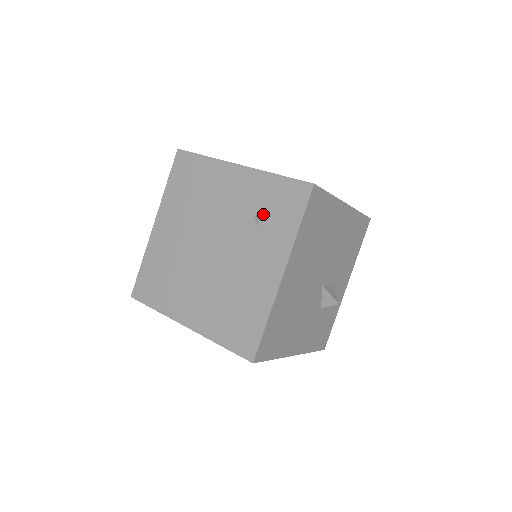
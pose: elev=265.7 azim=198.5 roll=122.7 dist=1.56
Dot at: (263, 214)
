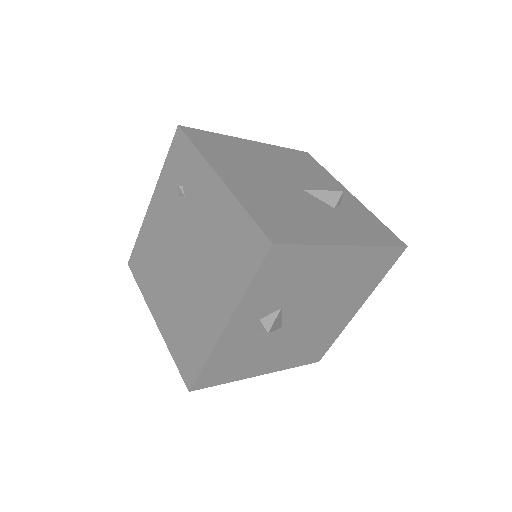
Dot at: (180, 186)
